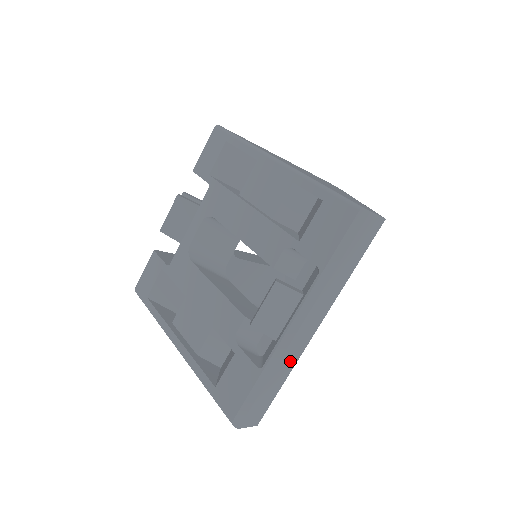
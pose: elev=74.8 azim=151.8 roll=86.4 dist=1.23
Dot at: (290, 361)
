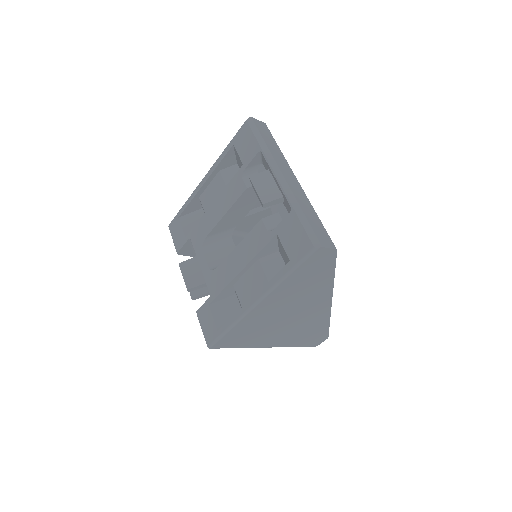
Dot at: (303, 199)
